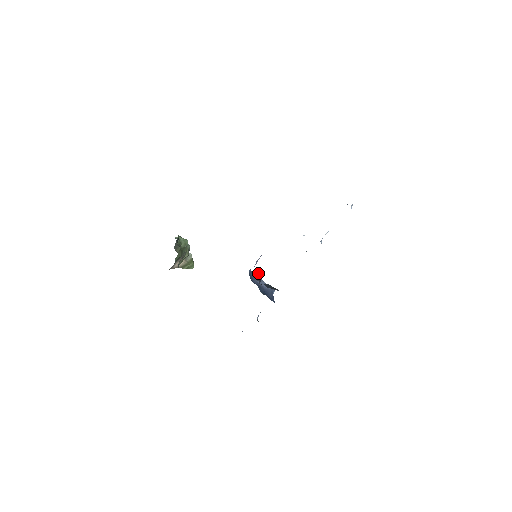
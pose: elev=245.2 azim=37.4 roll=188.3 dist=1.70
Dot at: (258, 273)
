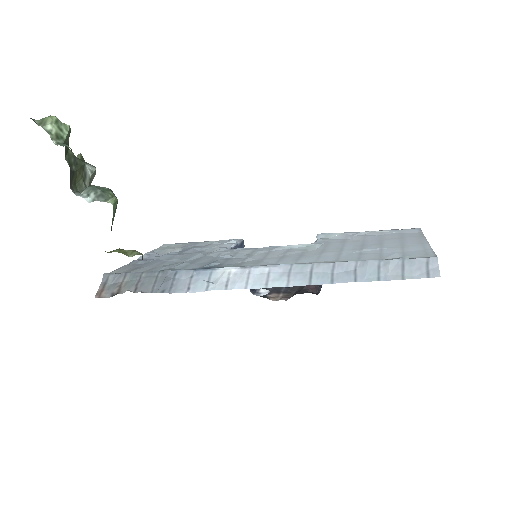
Dot at: occluded
